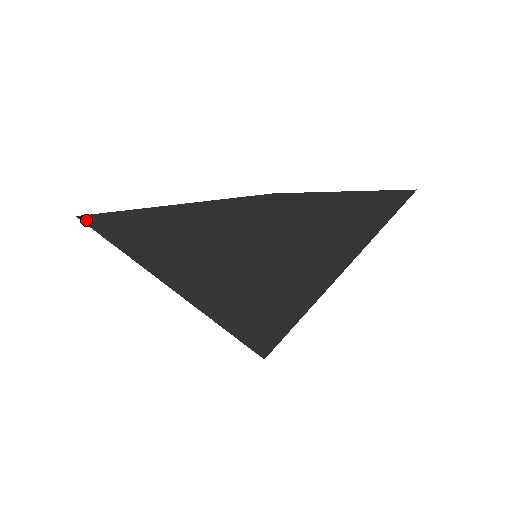
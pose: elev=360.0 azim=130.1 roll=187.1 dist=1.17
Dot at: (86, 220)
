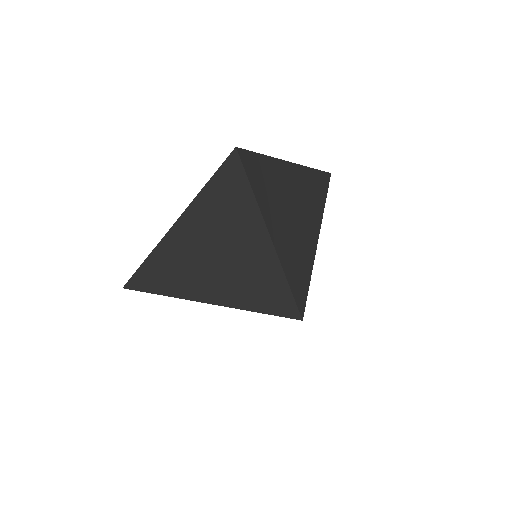
Dot at: (131, 285)
